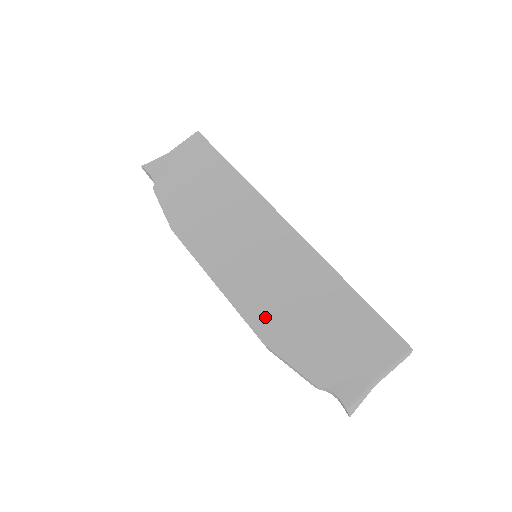
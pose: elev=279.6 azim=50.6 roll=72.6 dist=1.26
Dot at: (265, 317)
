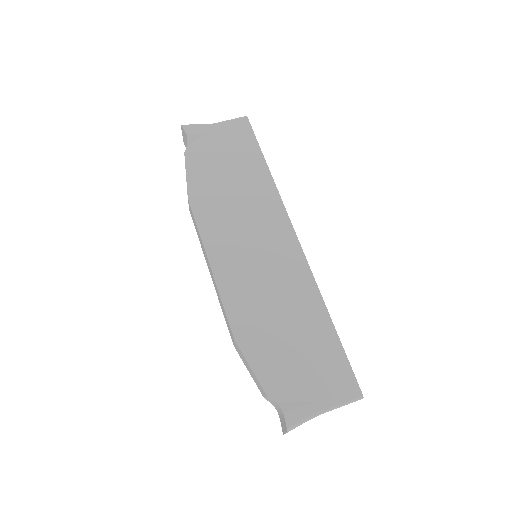
Dot at: (245, 316)
